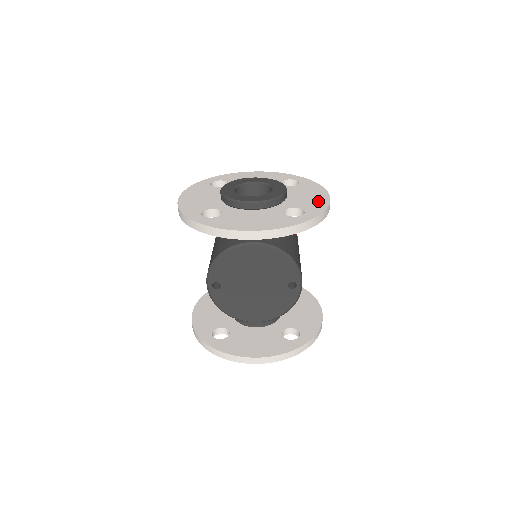
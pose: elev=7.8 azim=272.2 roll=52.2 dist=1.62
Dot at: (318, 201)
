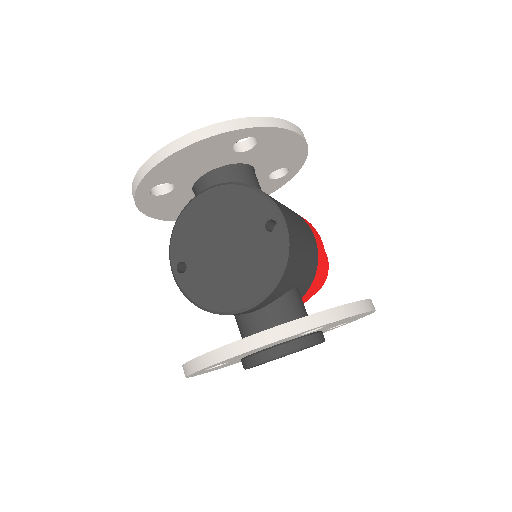
Dot at: occluded
